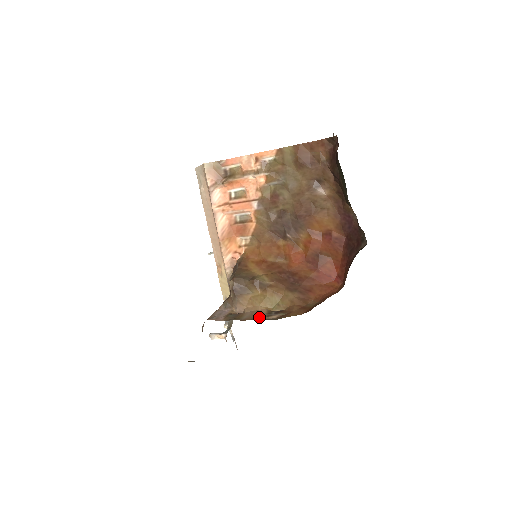
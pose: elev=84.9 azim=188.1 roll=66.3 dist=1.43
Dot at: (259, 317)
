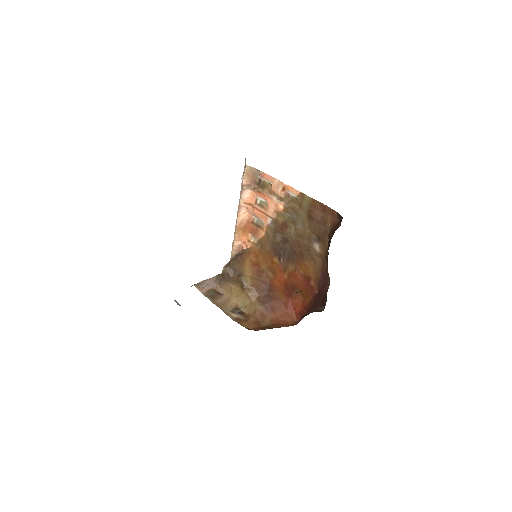
Dot at: (226, 309)
